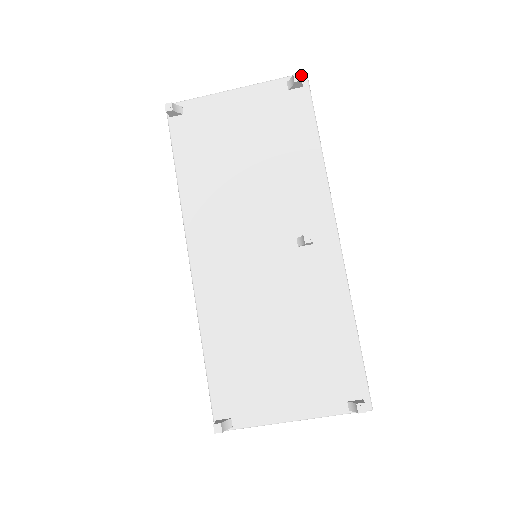
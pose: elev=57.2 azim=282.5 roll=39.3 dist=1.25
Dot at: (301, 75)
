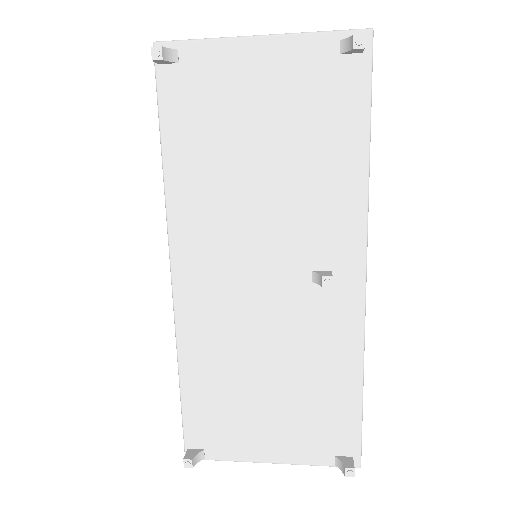
Dot at: (364, 32)
